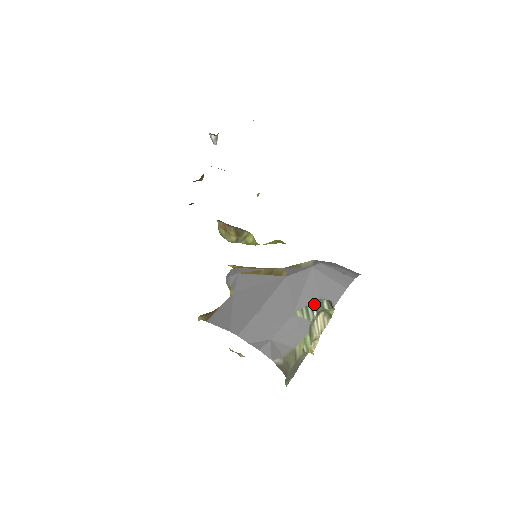
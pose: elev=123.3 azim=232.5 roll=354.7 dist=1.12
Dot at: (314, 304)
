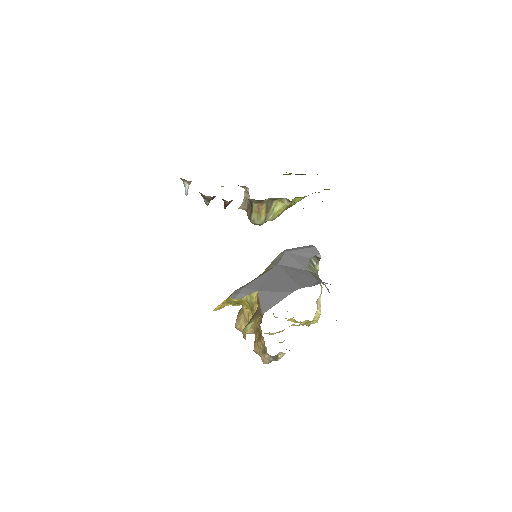
Dot at: (310, 262)
